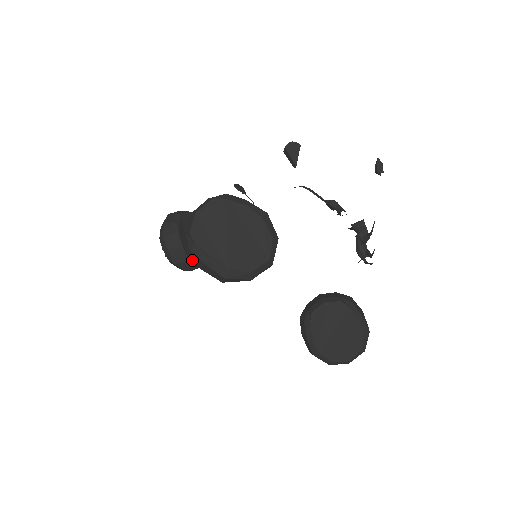
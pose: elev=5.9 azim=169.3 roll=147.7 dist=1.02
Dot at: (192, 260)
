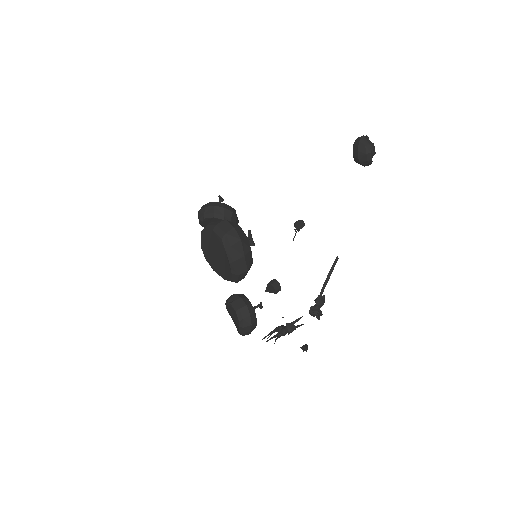
Dot at: occluded
